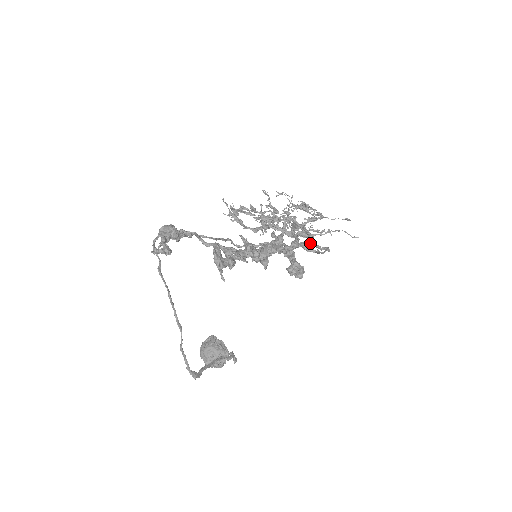
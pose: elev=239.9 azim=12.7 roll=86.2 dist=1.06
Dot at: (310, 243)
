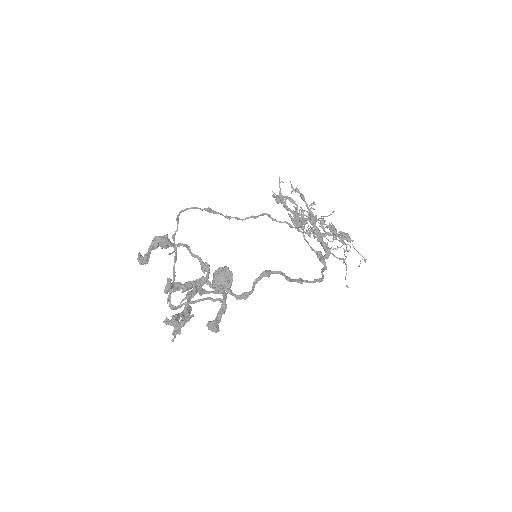
Dot at: (323, 258)
